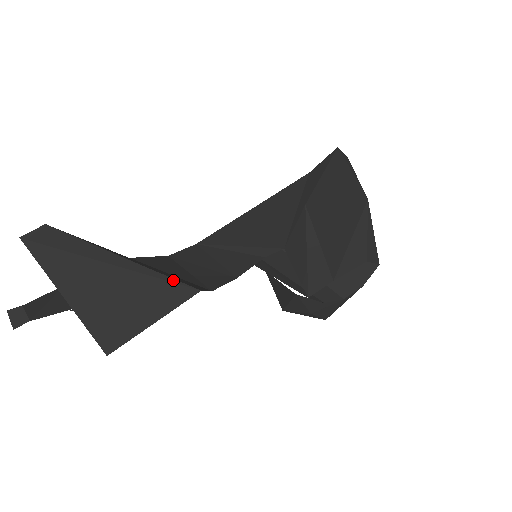
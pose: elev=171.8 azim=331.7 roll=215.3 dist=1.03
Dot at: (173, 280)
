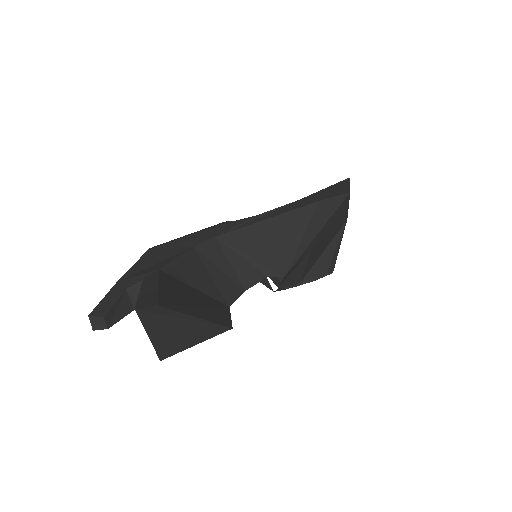
Dot at: (219, 325)
